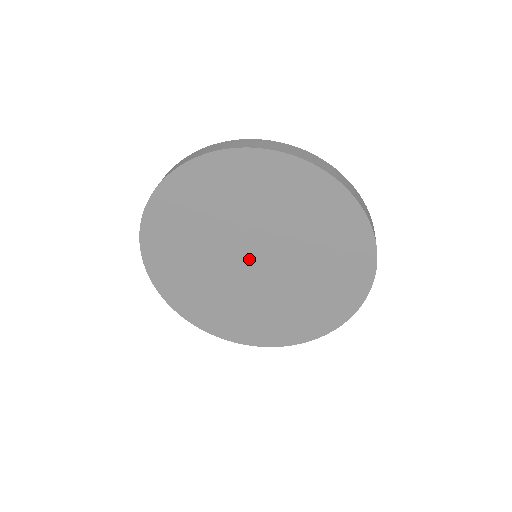
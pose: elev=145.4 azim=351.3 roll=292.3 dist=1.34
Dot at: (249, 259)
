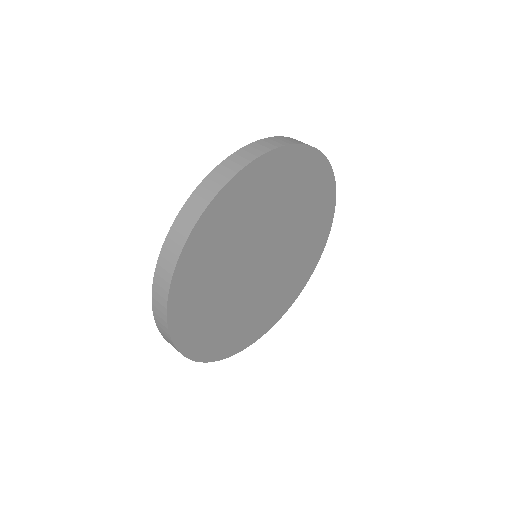
Dot at: (260, 261)
